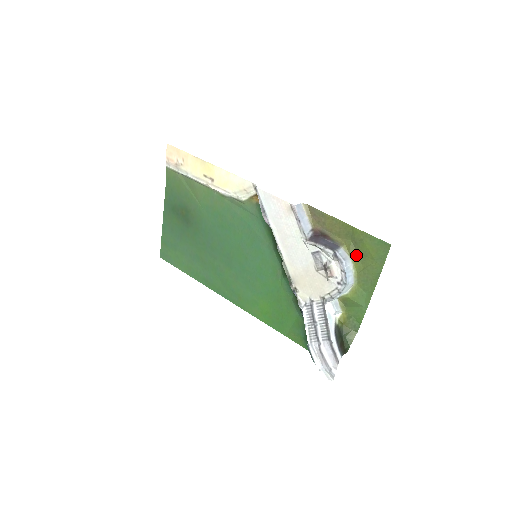
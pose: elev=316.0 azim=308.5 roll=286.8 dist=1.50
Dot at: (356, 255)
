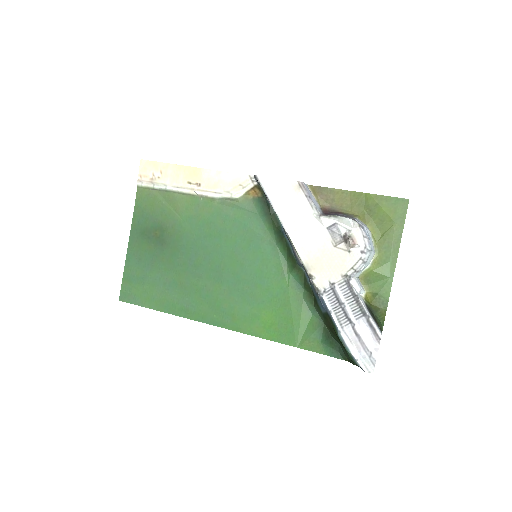
Dot at: (372, 223)
